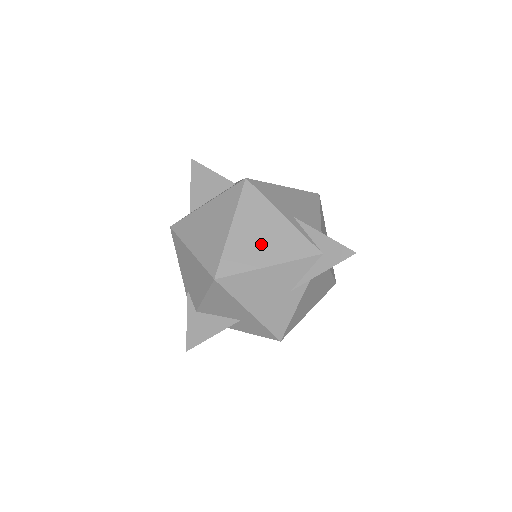
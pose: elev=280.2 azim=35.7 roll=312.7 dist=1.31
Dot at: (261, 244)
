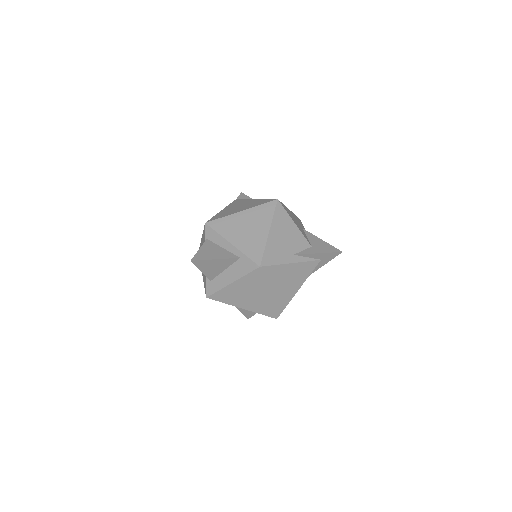
Dot at: (289, 286)
